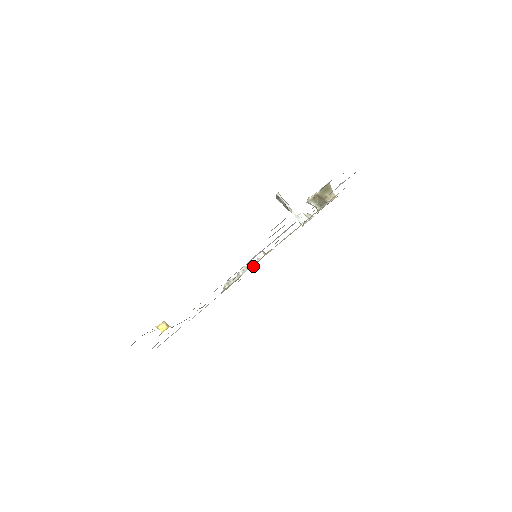
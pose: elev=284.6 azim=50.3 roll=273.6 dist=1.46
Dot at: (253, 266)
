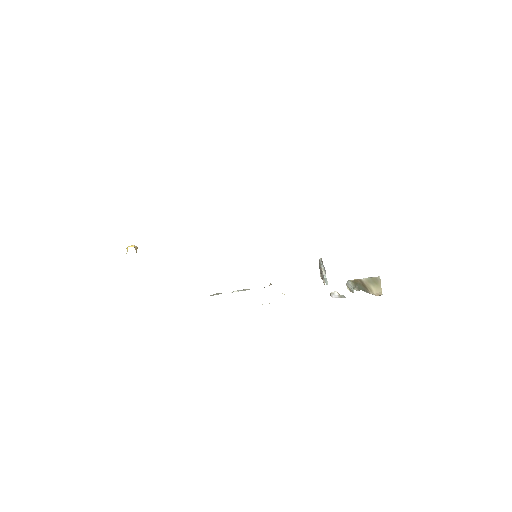
Dot at: occluded
